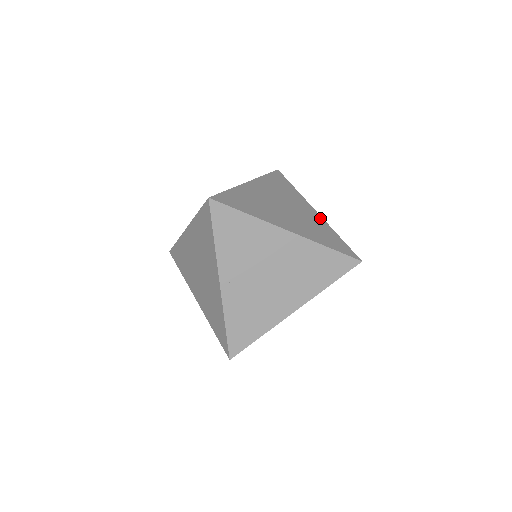
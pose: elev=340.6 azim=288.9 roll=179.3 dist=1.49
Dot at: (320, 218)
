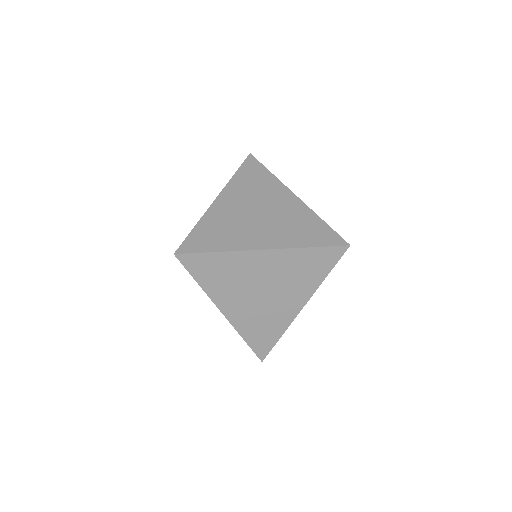
Dot at: (300, 204)
